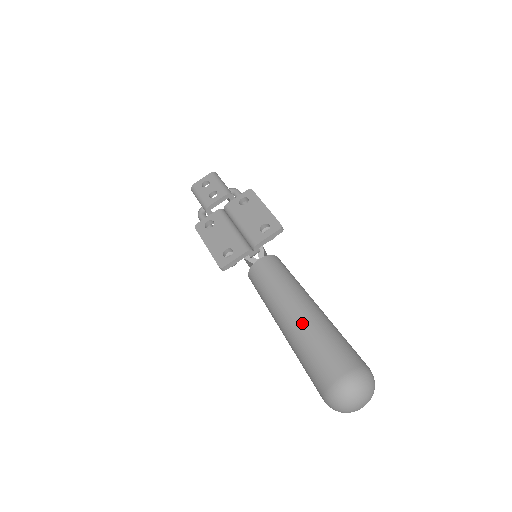
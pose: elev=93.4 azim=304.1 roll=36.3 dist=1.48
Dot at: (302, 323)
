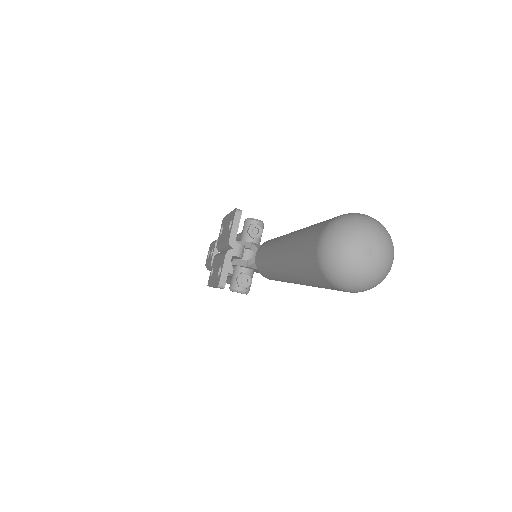
Dot at: (285, 251)
